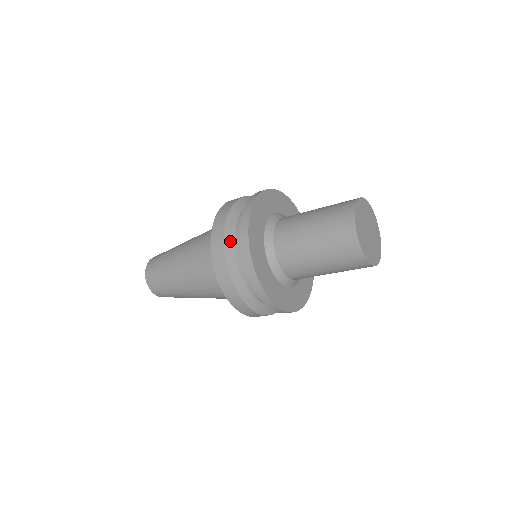
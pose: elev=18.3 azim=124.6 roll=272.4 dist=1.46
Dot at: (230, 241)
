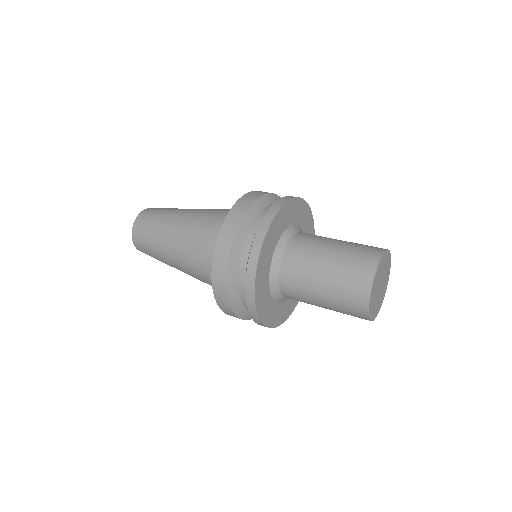
Dot at: (235, 297)
